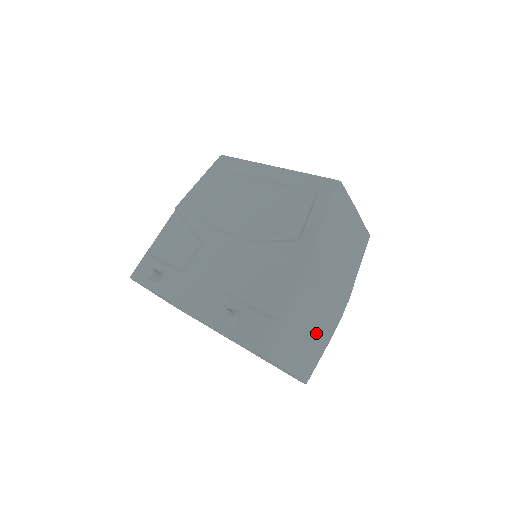
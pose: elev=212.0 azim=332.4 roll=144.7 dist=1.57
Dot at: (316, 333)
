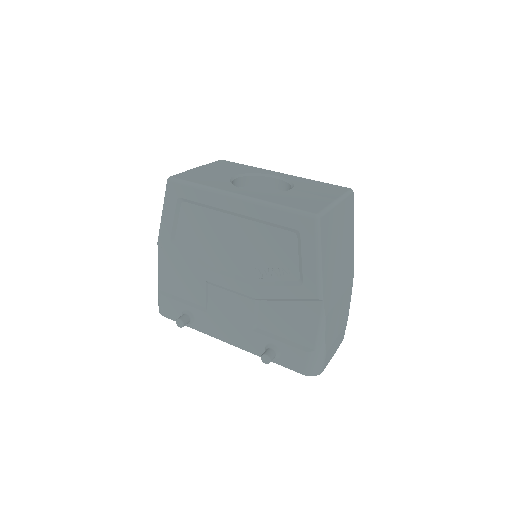
Dot at: (341, 318)
